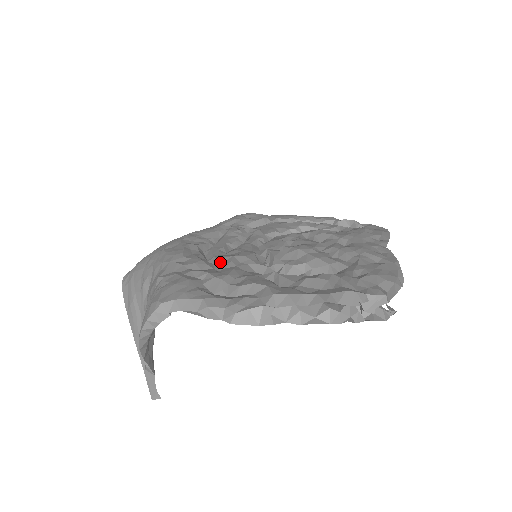
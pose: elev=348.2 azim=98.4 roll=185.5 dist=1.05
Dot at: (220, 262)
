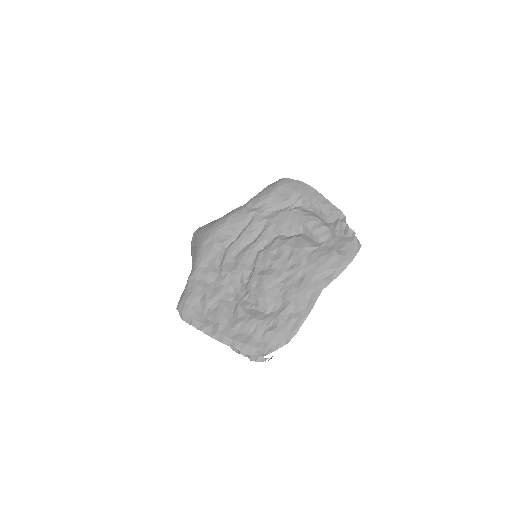
Dot at: (221, 275)
